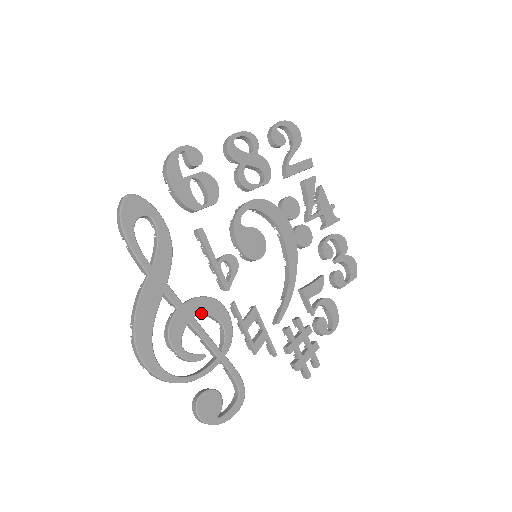
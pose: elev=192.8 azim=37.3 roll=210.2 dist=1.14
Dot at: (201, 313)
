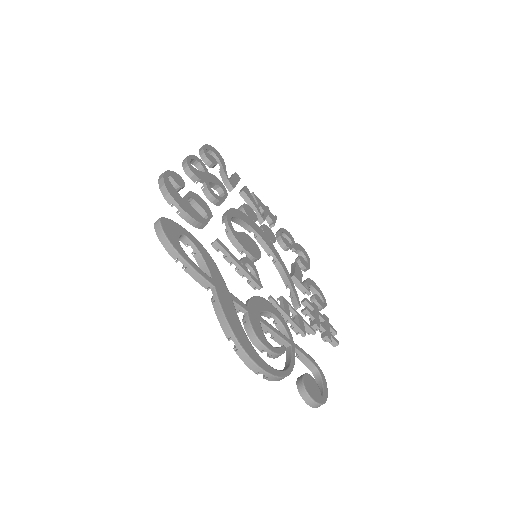
Dot at: (261, 311)
